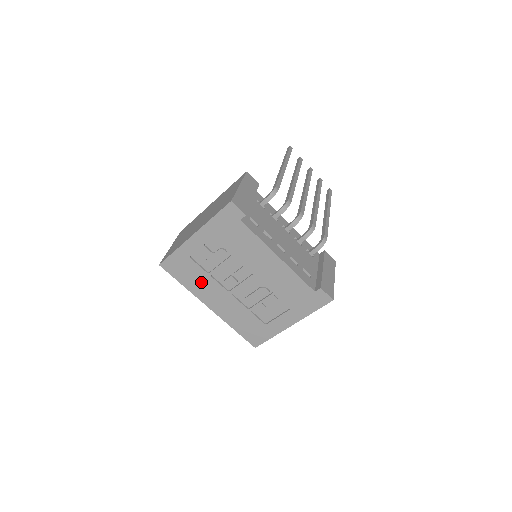
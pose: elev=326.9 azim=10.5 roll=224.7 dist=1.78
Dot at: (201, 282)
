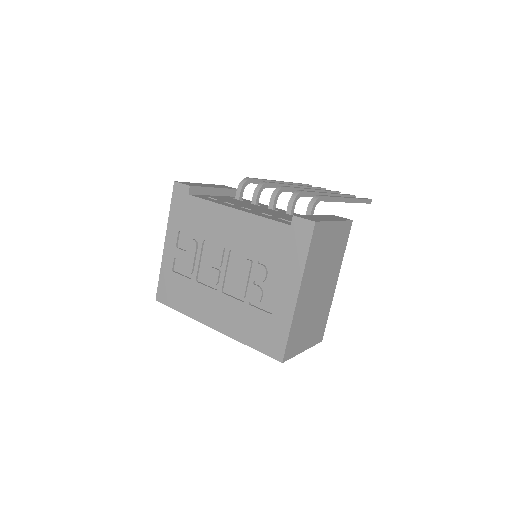
Dot at: (192, 296)
